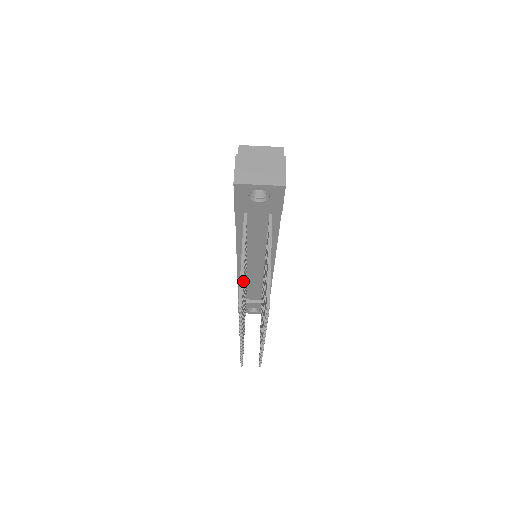
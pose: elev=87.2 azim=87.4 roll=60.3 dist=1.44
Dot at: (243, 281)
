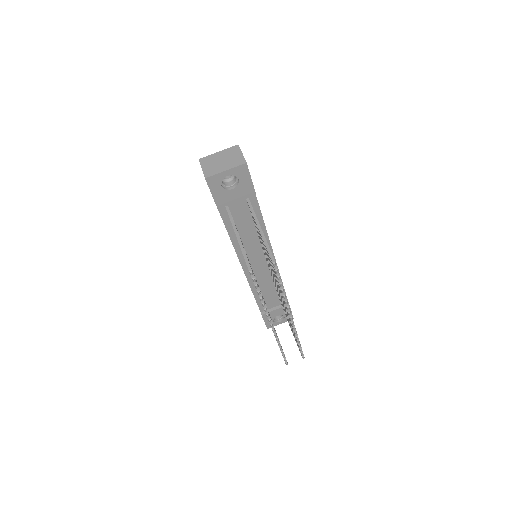
Dot at: occluded
